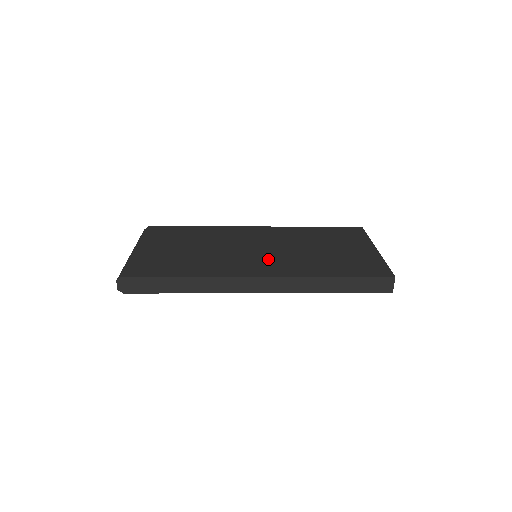
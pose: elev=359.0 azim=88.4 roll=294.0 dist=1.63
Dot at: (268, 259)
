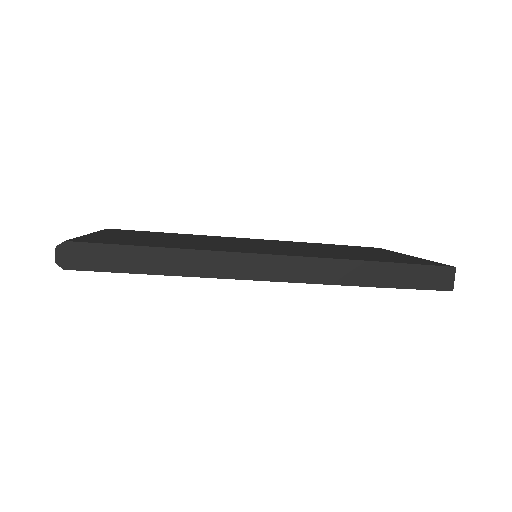
Dot at: (277, 249)
